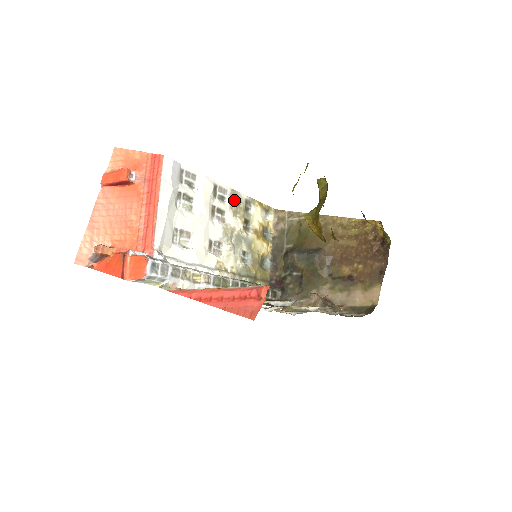
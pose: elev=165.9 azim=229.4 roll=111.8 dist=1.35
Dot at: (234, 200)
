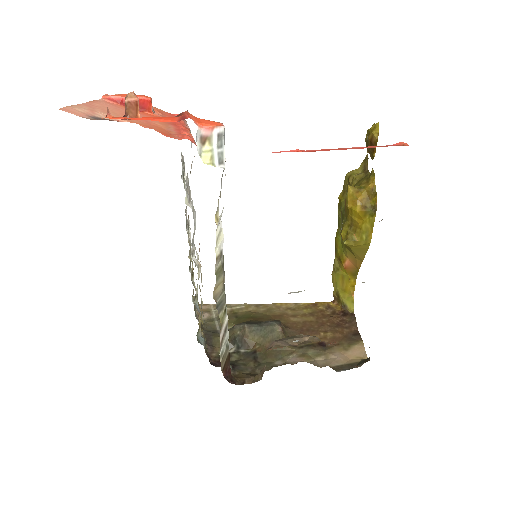
Dot at: (189, 240)
